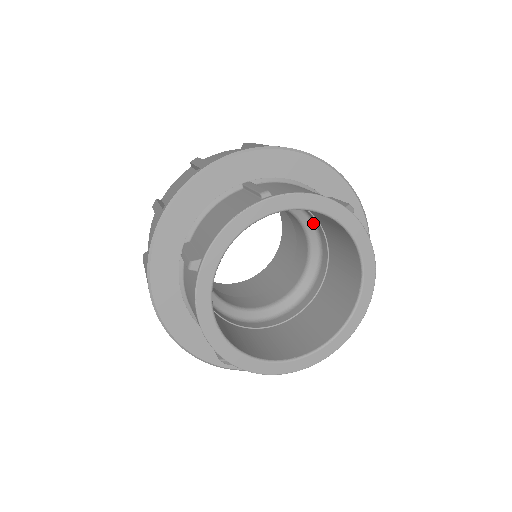
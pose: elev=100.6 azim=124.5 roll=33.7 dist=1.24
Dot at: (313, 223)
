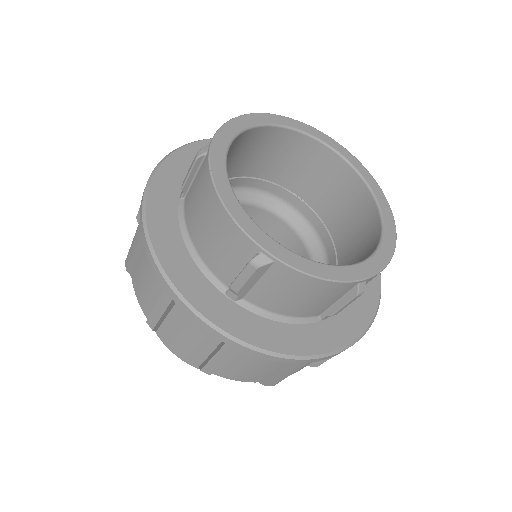
Dot at: (305, 220)
